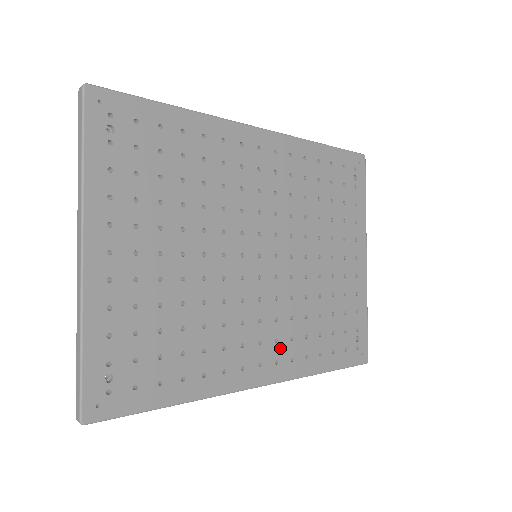
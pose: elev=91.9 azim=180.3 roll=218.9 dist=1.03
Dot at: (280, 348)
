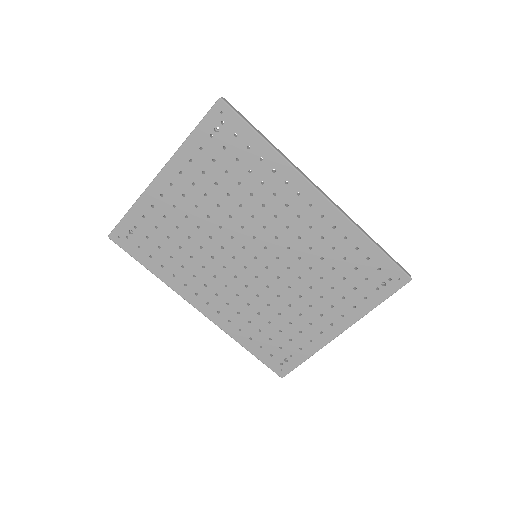
Dot at: (227, 309)
